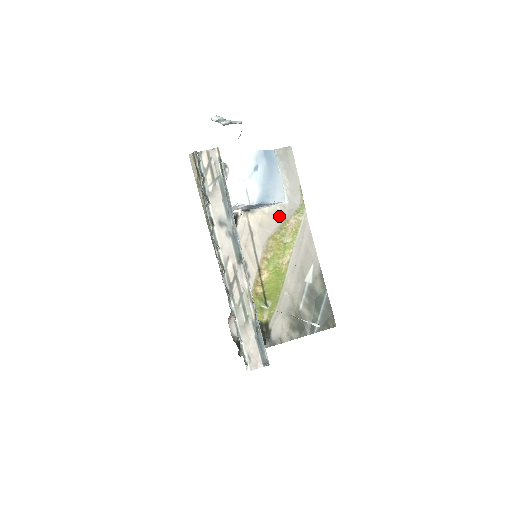
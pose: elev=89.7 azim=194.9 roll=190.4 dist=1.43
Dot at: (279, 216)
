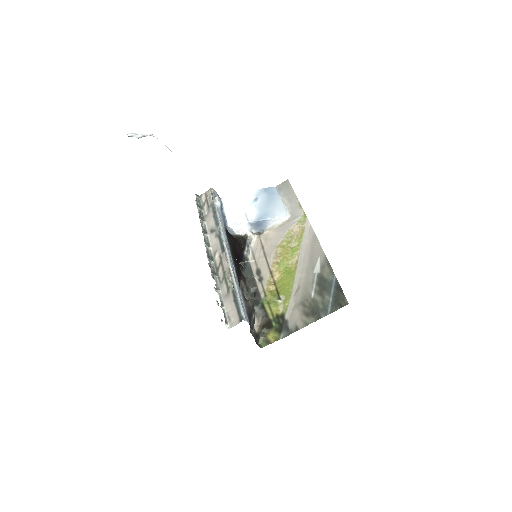
Dot at: (283, 229)
